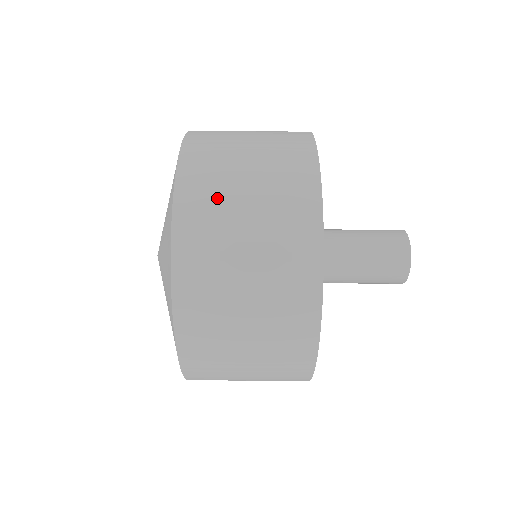
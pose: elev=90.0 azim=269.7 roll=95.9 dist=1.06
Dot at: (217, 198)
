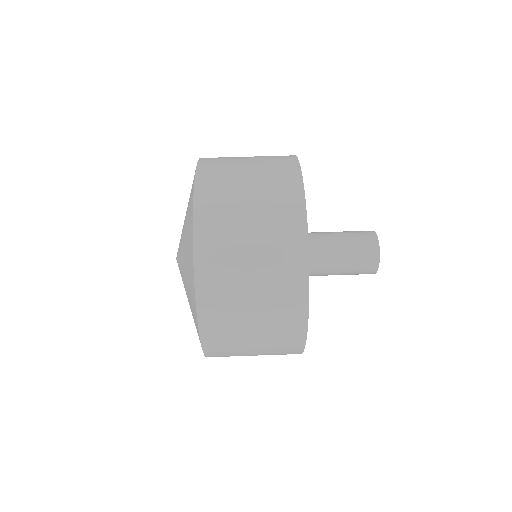
Dot at: (227, 230)
